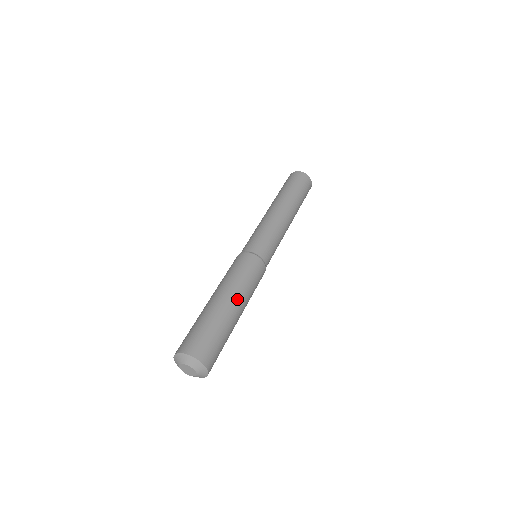
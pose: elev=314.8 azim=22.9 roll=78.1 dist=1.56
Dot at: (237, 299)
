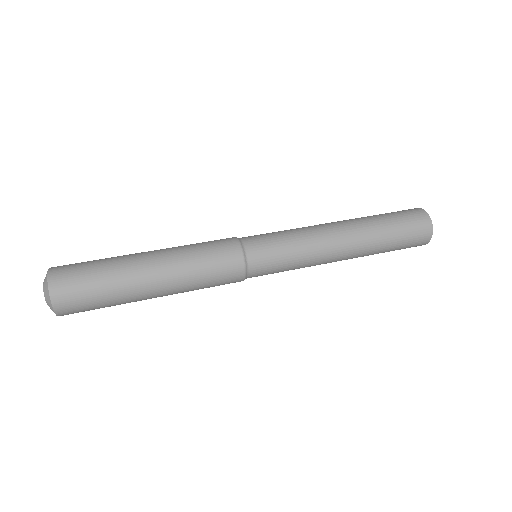
Dot at: (159, 252)
